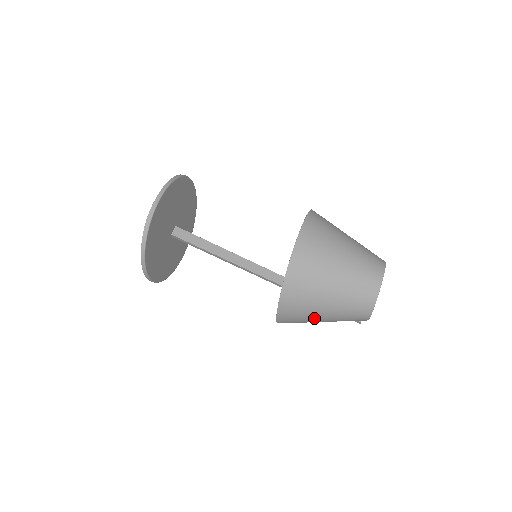
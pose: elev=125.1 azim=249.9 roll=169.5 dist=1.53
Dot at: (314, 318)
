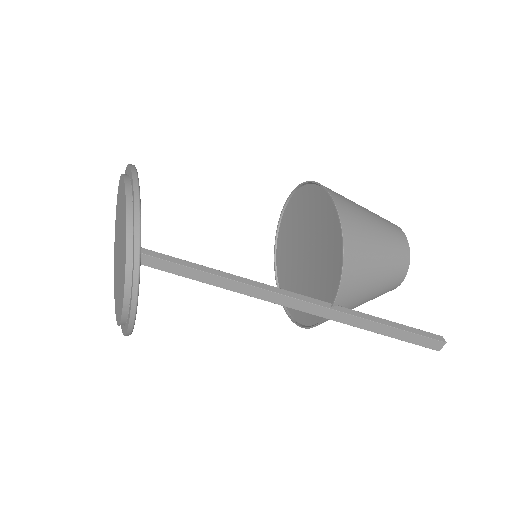
Dot at: (360, 209)
